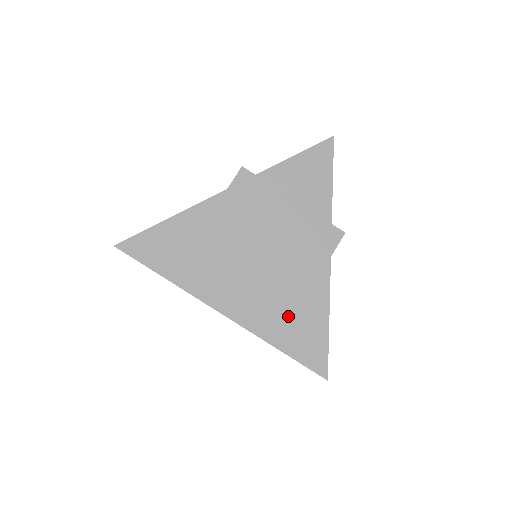
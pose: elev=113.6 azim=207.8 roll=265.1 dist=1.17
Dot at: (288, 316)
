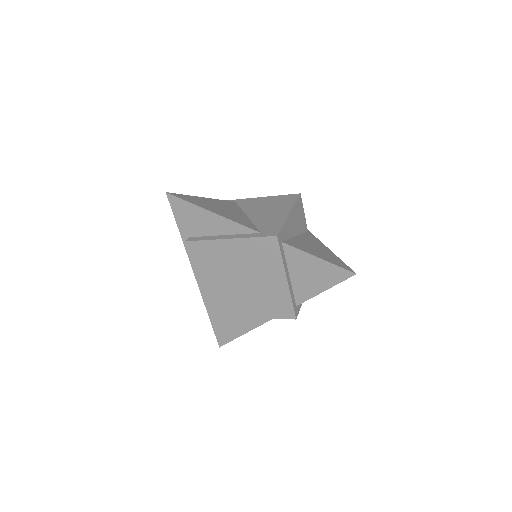
Dot at: (225, 315)
